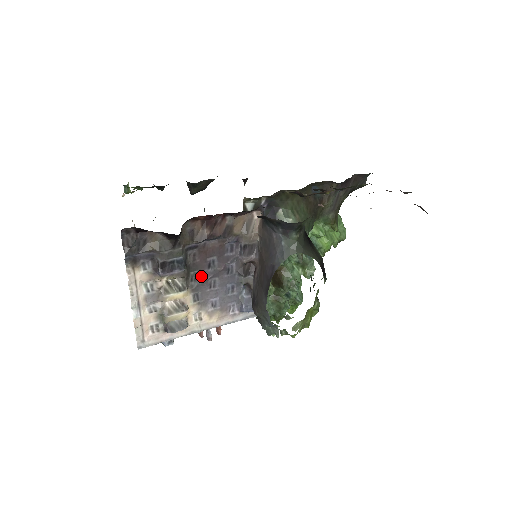
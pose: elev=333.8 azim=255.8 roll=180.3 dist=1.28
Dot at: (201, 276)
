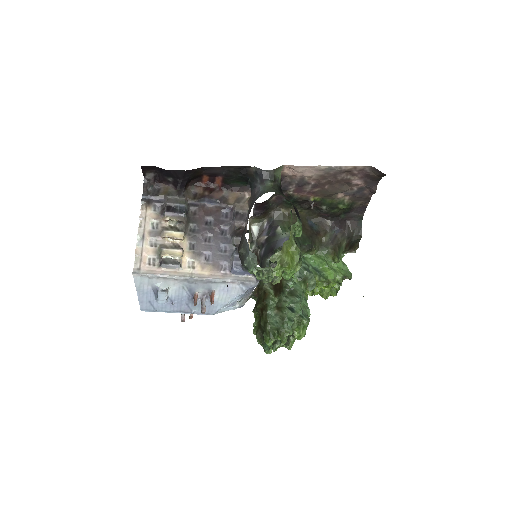
Dot at: (198, 229)
